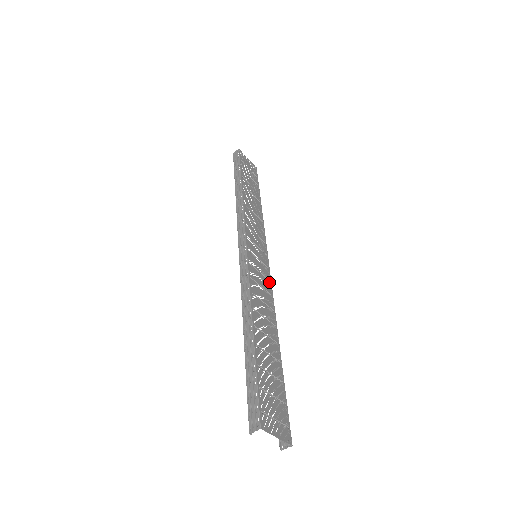
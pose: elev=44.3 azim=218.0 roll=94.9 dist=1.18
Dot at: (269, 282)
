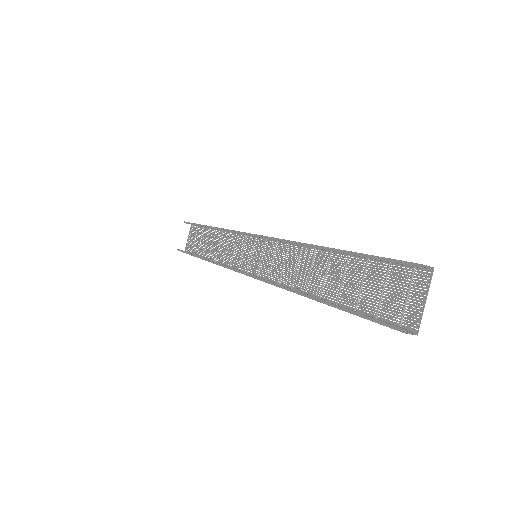
Dot at: (270, 277)
